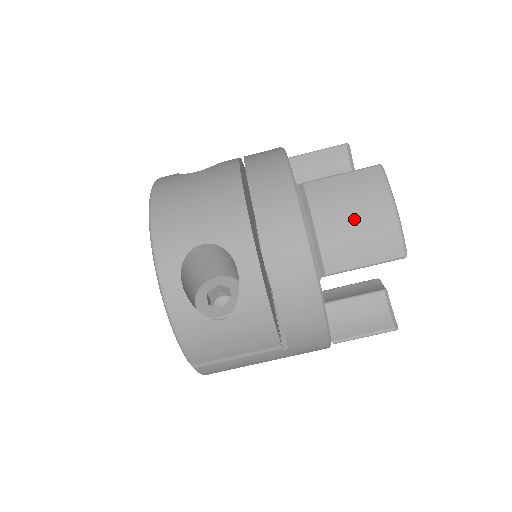
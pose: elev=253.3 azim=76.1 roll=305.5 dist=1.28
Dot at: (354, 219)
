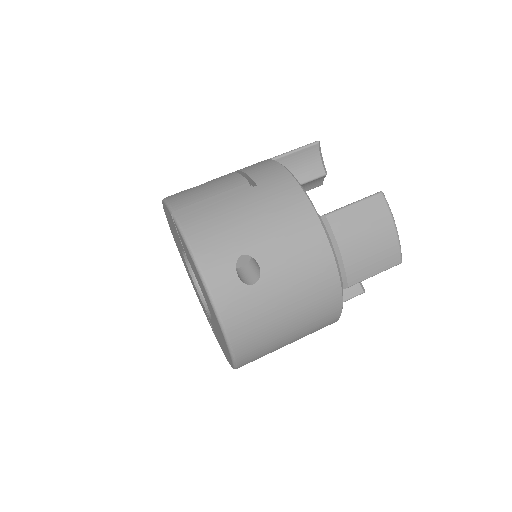
Dot at: occluded
